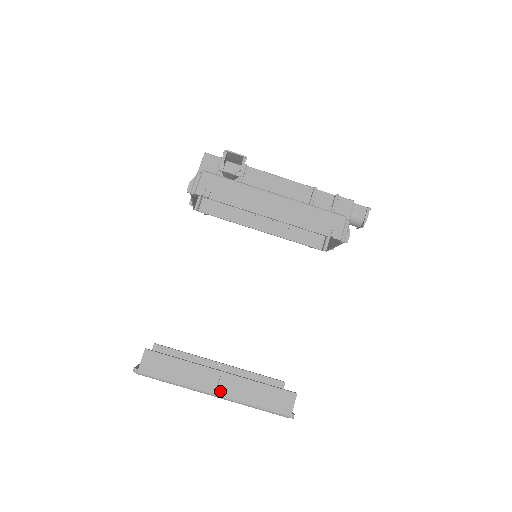
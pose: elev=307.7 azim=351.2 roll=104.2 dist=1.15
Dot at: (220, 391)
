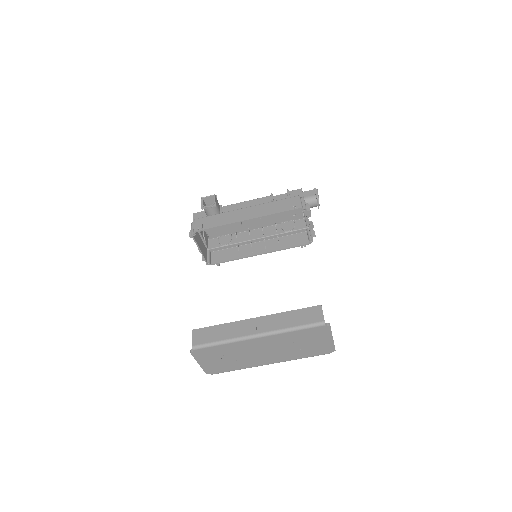
Dot at: (260, 330)
